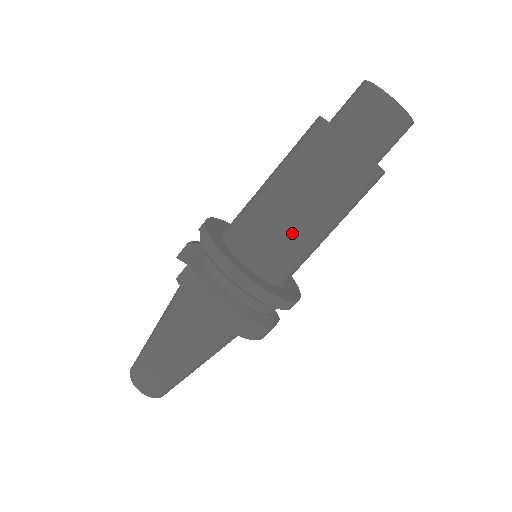
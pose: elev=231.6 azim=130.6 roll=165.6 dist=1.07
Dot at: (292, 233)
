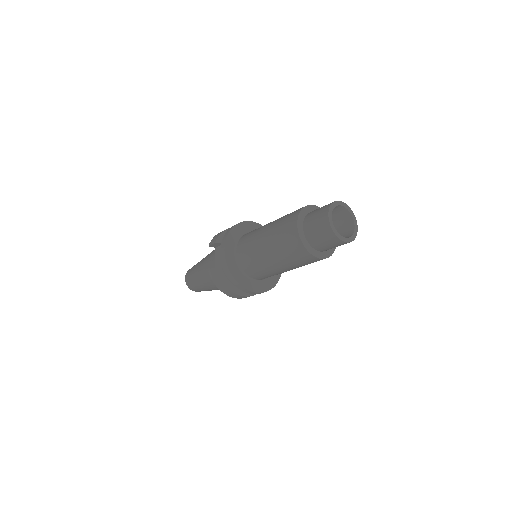
Dot at: (273, 272)
